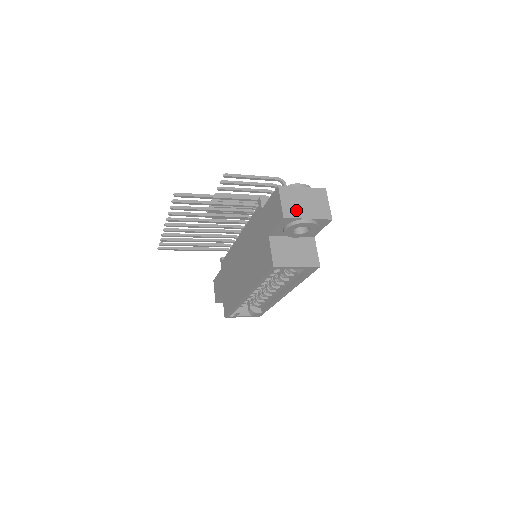
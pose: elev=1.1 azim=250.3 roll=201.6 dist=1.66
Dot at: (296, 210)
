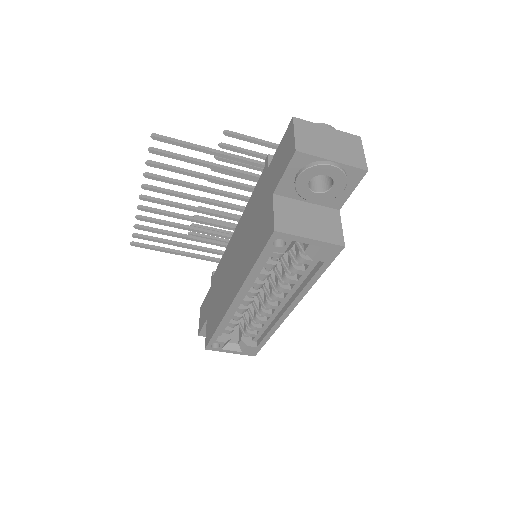
Dot at: (315, 147)
